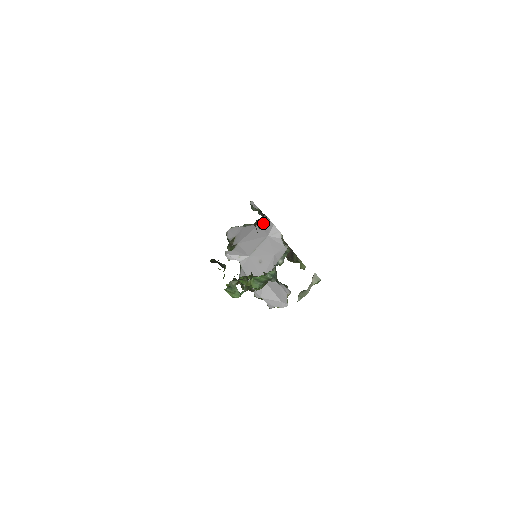
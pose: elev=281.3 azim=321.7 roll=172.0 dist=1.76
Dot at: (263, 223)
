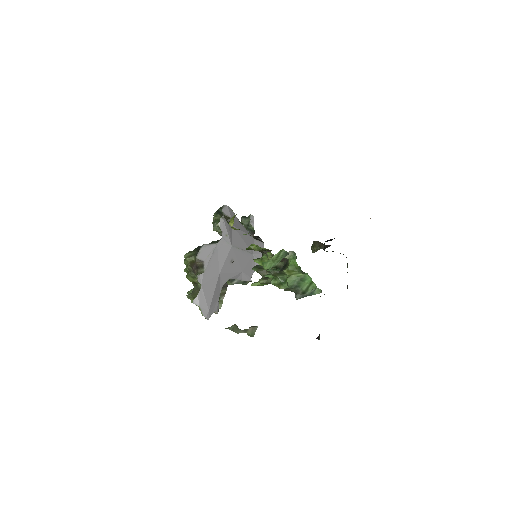
Dot at: occluded
